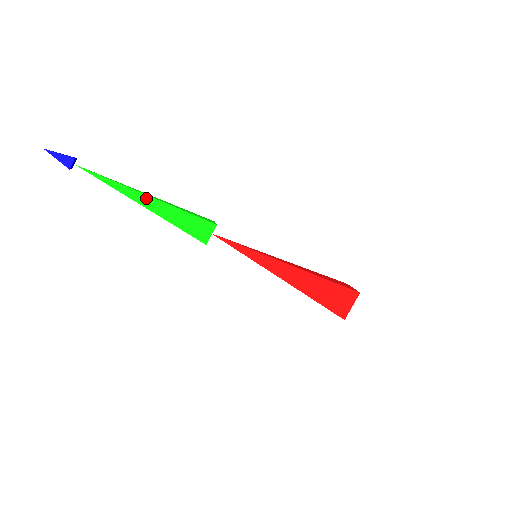
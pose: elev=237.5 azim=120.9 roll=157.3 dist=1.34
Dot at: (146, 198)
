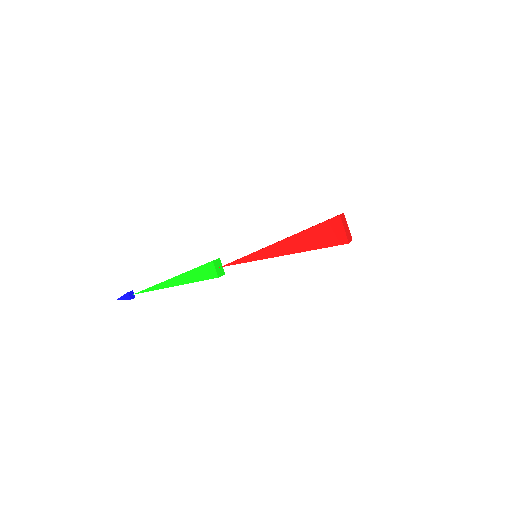
Dot at: (171, 281)
